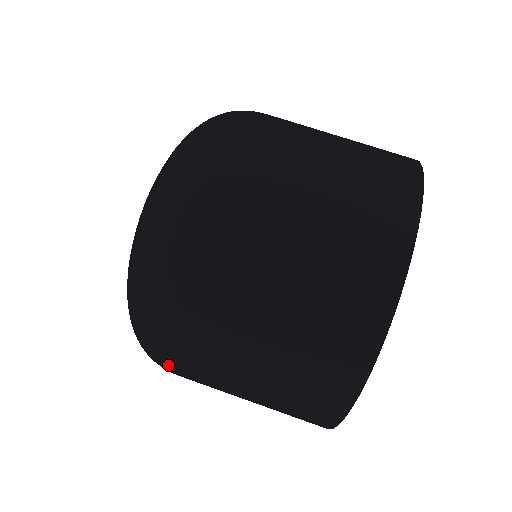
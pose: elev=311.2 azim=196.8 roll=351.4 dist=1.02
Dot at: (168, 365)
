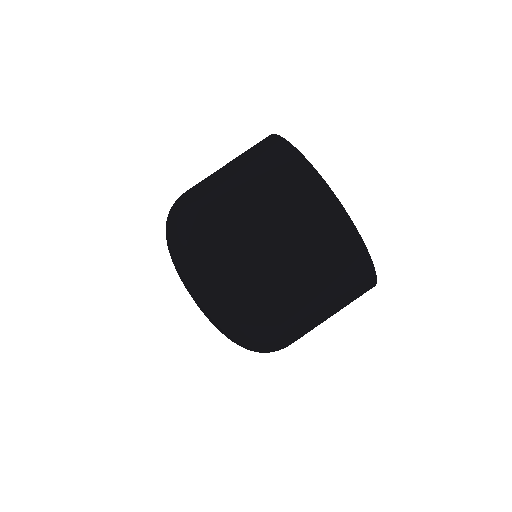
Dot at: (287, 346)
